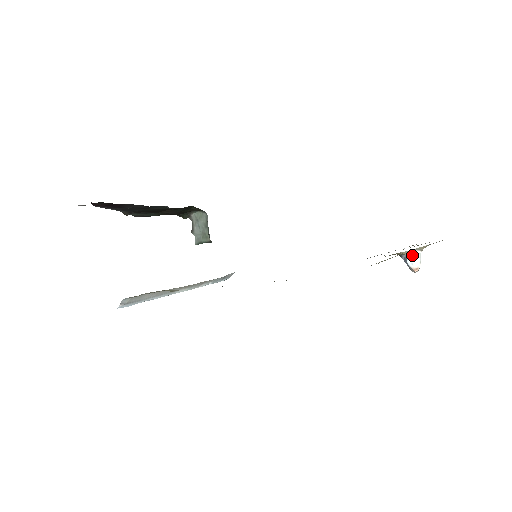
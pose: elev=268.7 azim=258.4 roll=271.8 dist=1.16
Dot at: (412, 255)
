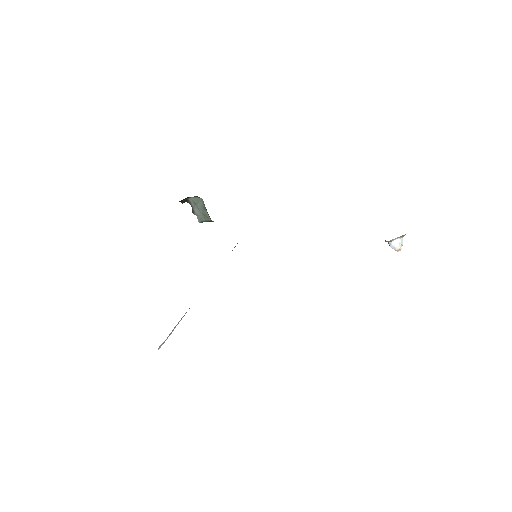
Dot at: (394, 242)
